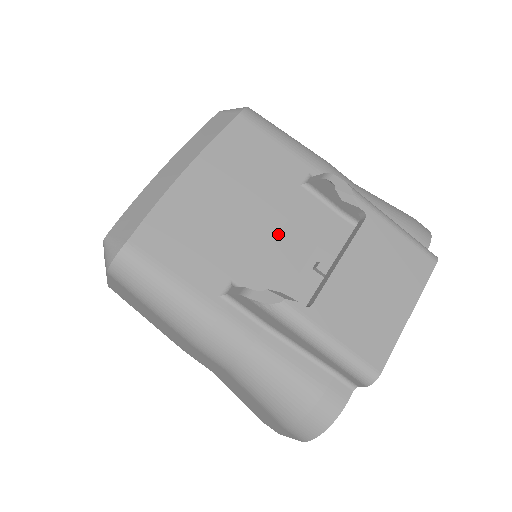
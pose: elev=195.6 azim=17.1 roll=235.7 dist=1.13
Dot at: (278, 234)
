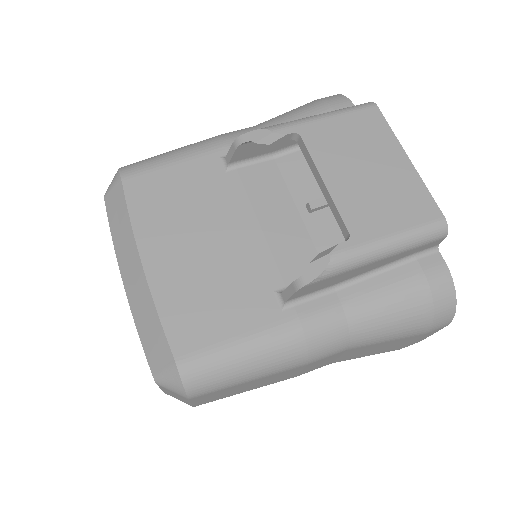
Dot at: (258, 221)
